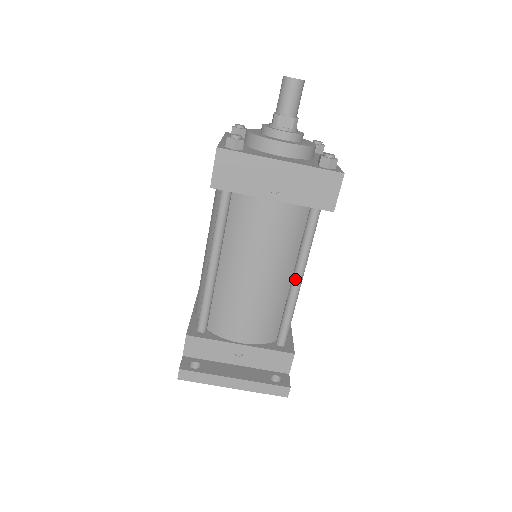
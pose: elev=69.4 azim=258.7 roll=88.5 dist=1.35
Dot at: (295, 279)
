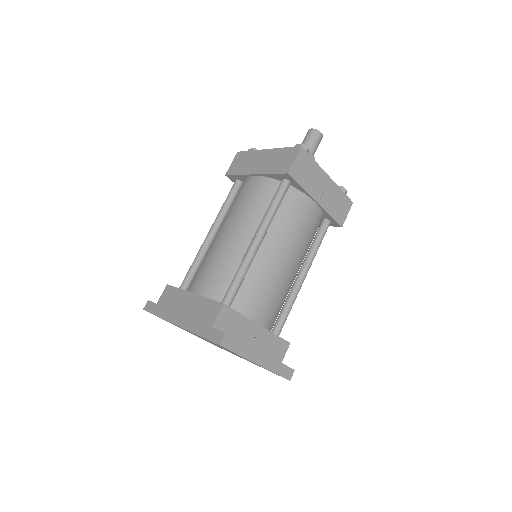
Dot at: (303, 275)
